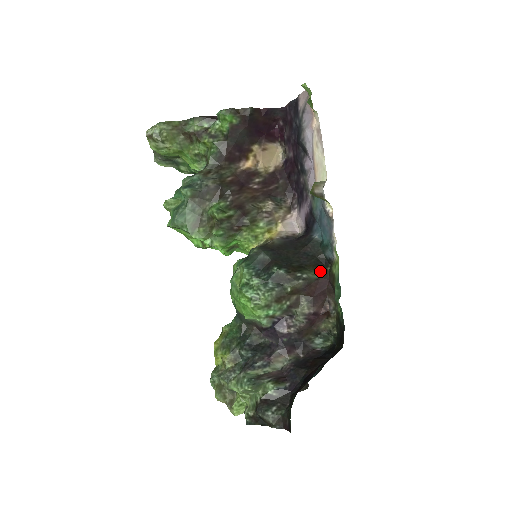
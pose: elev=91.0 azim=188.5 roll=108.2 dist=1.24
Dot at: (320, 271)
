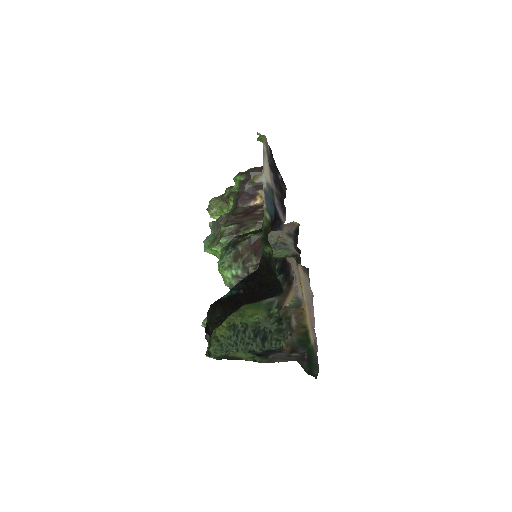
Dot at: occluded
